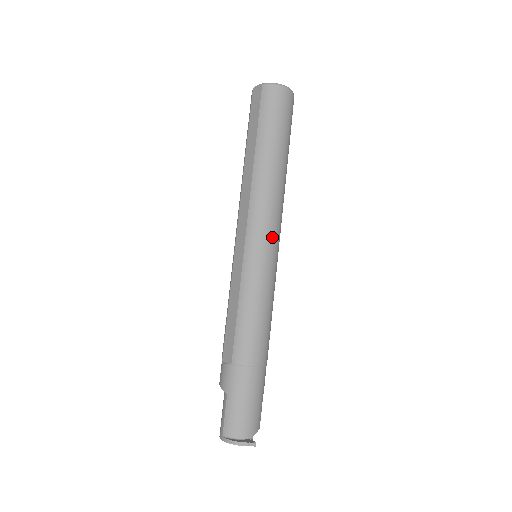
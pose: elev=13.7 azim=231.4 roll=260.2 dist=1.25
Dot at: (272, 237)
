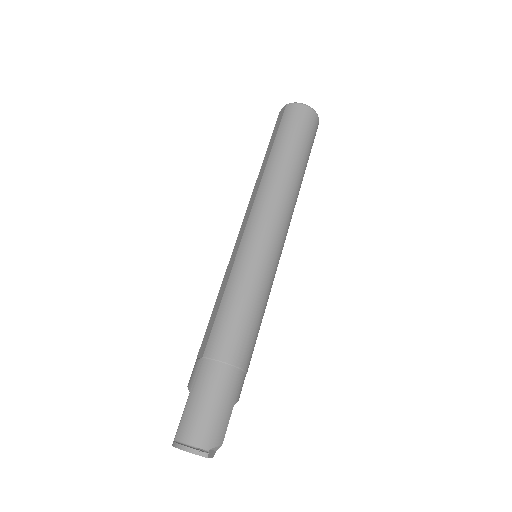
Dot at: (272, 233)
